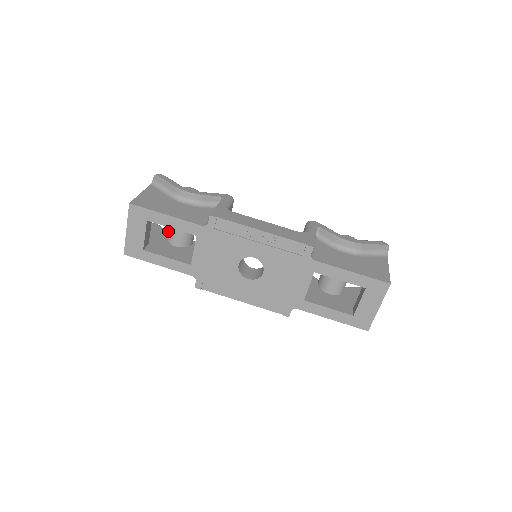
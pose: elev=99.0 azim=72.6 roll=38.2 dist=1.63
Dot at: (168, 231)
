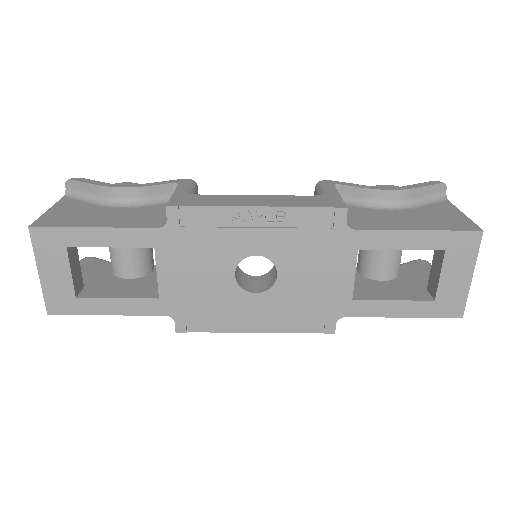
Dot at: occluded
